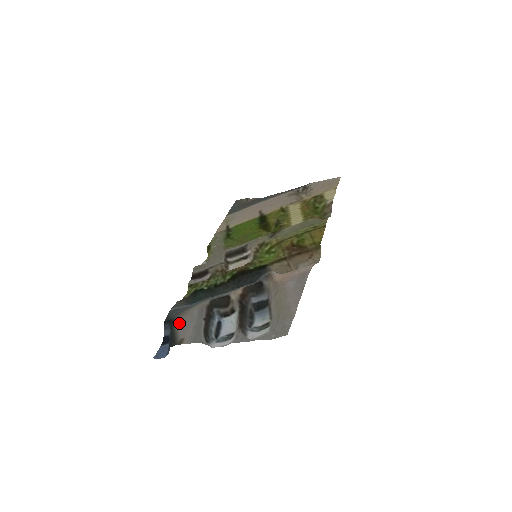
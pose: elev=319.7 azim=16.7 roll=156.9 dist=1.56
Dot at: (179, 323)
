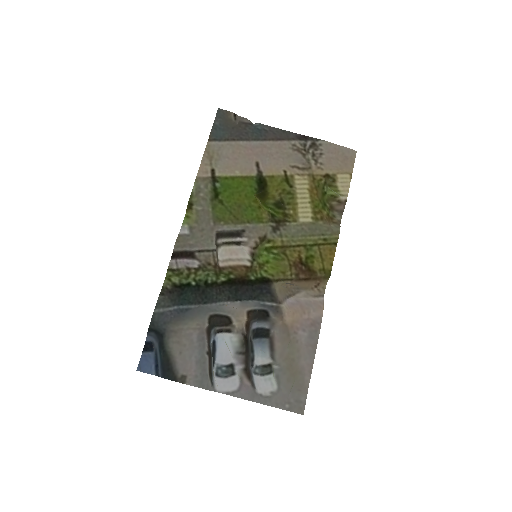
Dot at: (175, 347)
